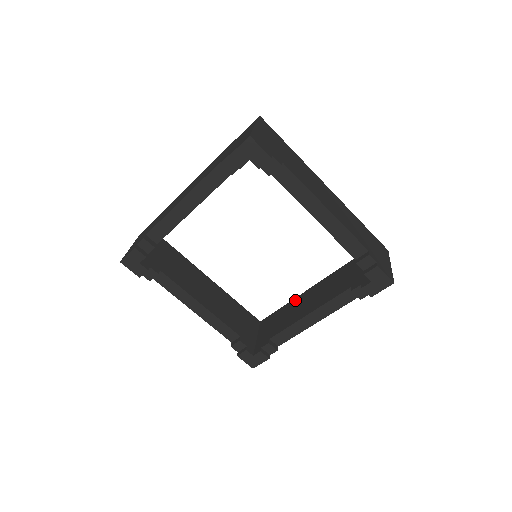
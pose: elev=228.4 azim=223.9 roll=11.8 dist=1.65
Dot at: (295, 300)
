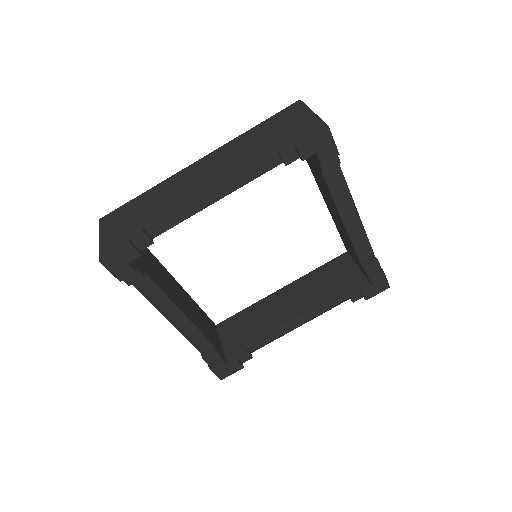
Dot at: (264, 301)
